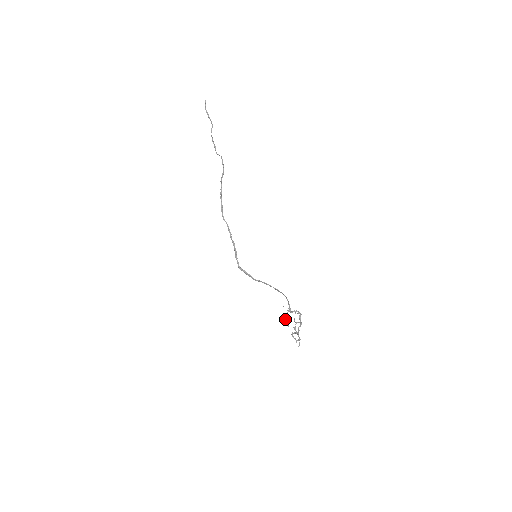
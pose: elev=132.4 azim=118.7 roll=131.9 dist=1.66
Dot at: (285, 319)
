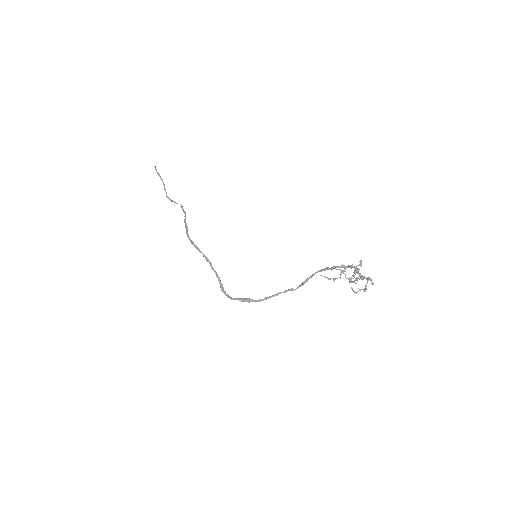
Dot at: (334, 268)
